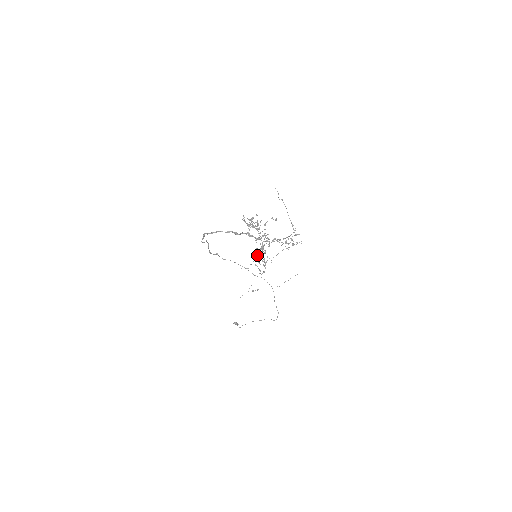
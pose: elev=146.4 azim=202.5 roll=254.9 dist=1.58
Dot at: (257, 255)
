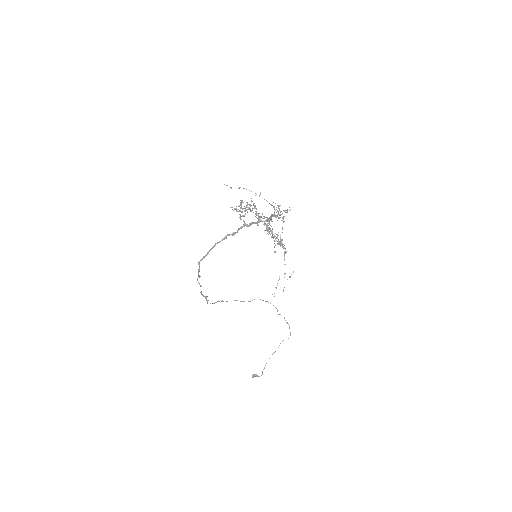
Dot at: occluded
